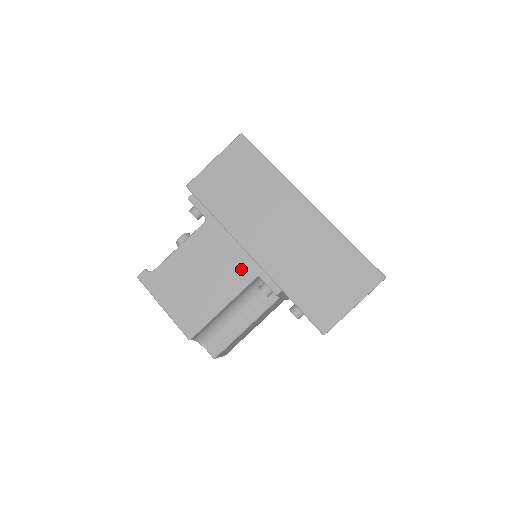
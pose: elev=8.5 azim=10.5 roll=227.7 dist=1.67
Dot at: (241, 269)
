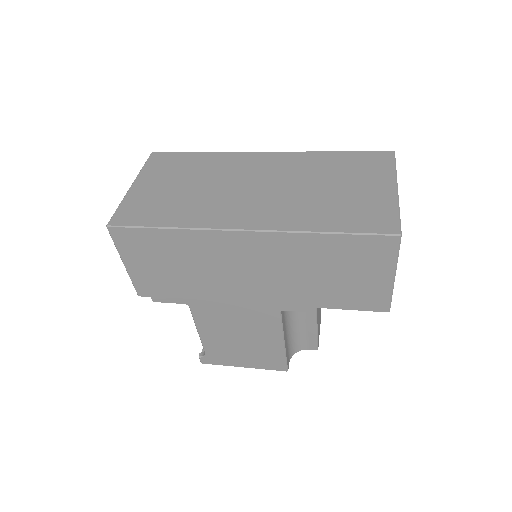
Dot at: (261, 316)
